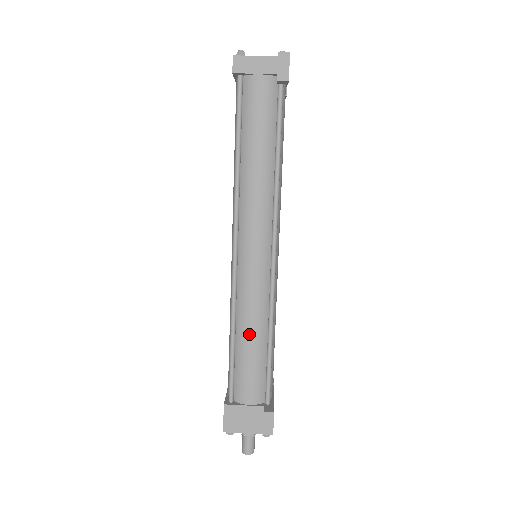
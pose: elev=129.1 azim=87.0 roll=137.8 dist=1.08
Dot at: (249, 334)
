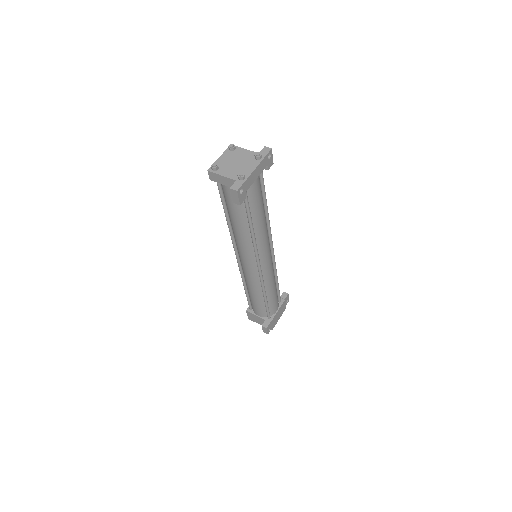
Dot at: (252, 293)
